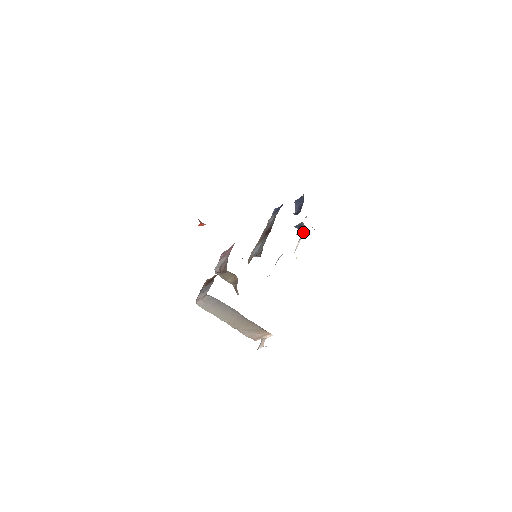
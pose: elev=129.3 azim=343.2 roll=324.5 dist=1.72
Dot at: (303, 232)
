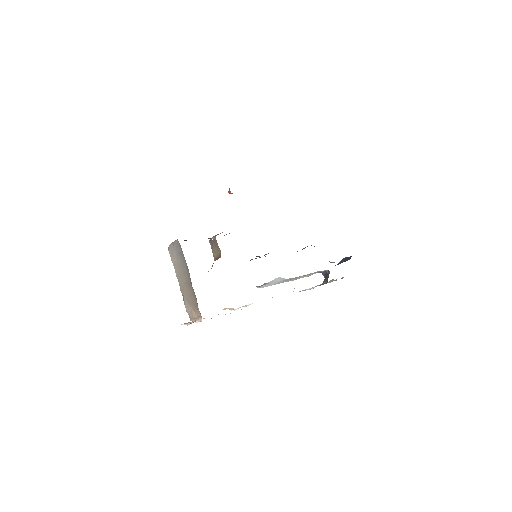
Dot at: (325, 282)
